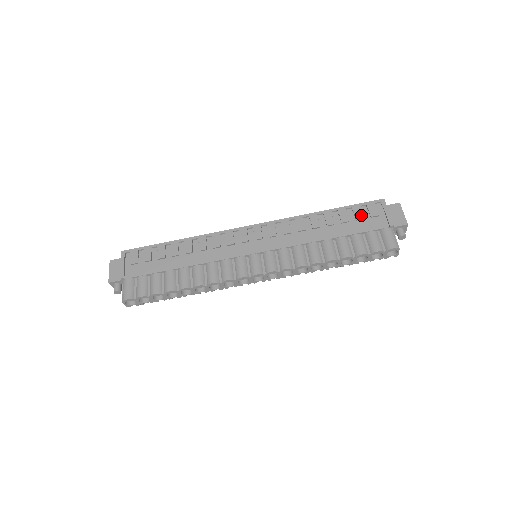
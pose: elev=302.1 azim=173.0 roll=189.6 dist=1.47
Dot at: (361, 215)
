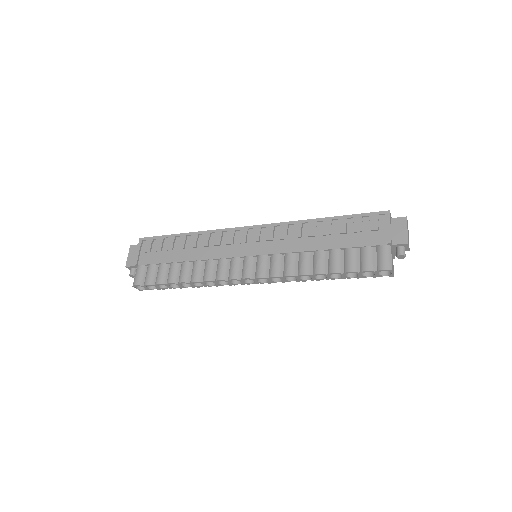
Dot at: (360, 227)
